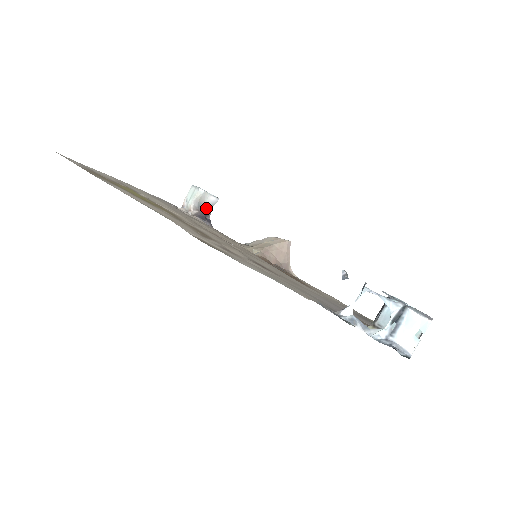
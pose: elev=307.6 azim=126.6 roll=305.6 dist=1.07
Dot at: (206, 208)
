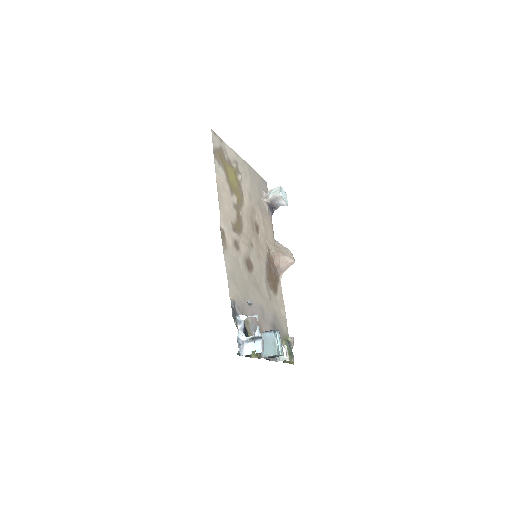
Dot at: (277, 204)
